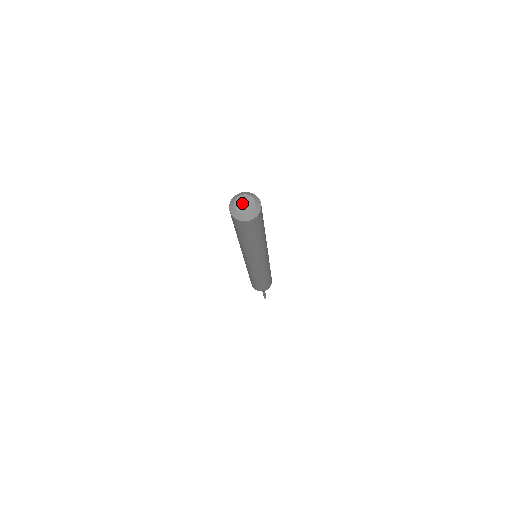
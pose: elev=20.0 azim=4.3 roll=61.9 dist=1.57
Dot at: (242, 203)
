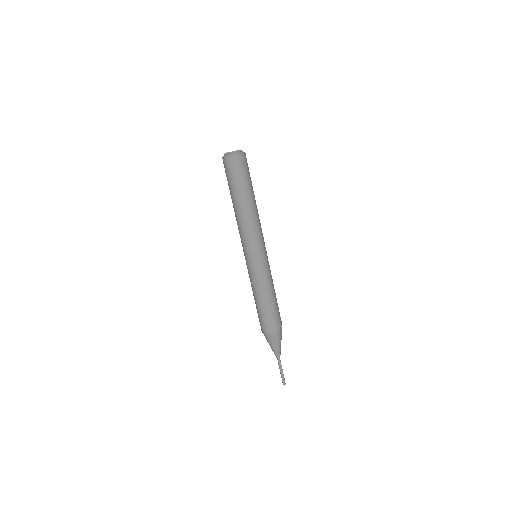
Dot at: occluded
